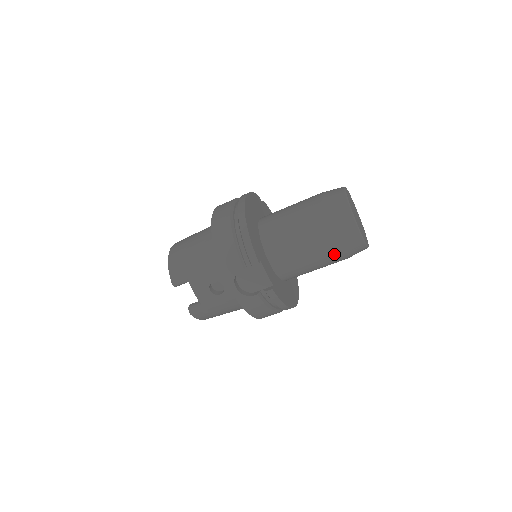
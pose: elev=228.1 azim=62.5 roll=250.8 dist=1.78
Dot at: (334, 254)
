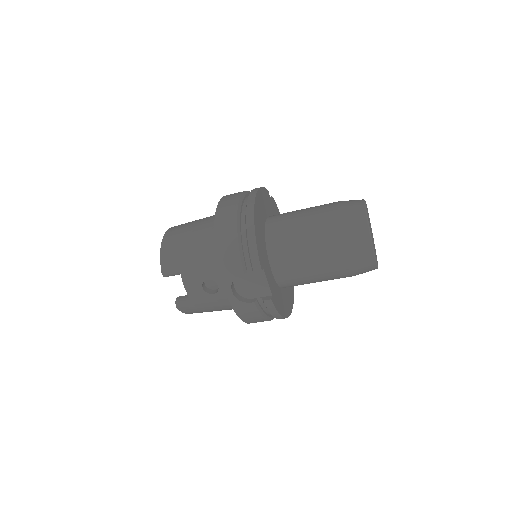
Dot at: (342, 271)
